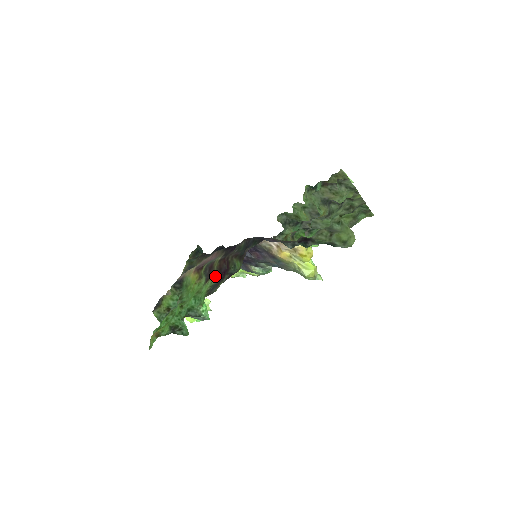
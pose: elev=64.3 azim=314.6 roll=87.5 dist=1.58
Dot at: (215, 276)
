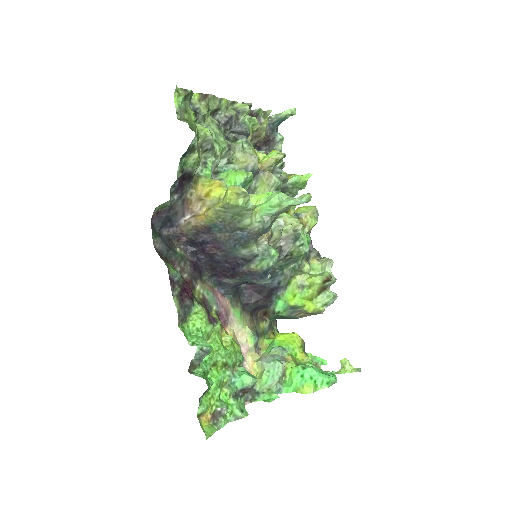
Dot at: (200, 305)
